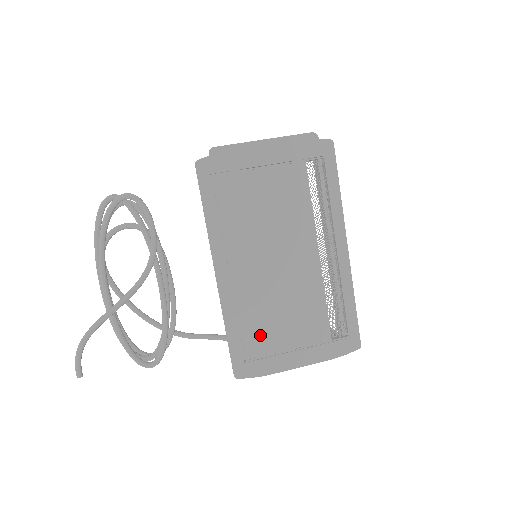
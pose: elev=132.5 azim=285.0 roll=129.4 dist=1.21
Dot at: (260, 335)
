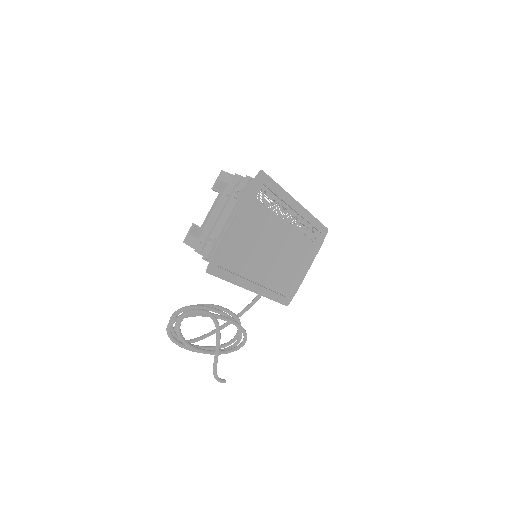
Dot at: (286, 282)
